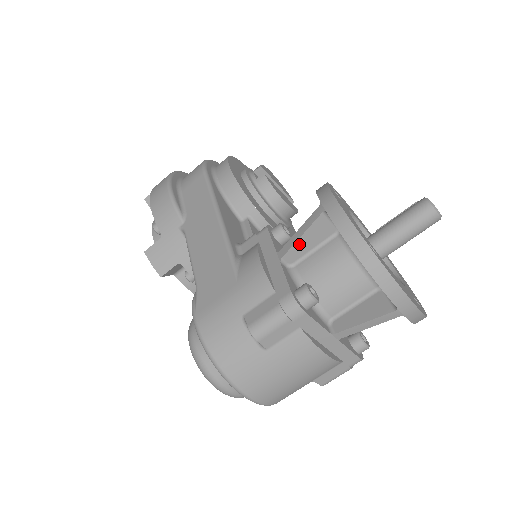
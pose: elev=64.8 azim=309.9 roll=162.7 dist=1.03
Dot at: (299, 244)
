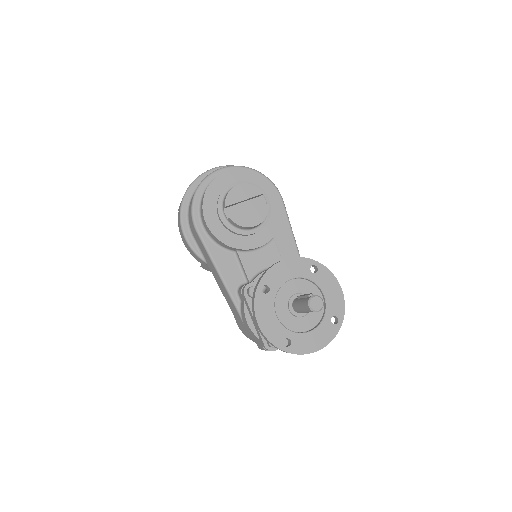
Dot at: occluded
